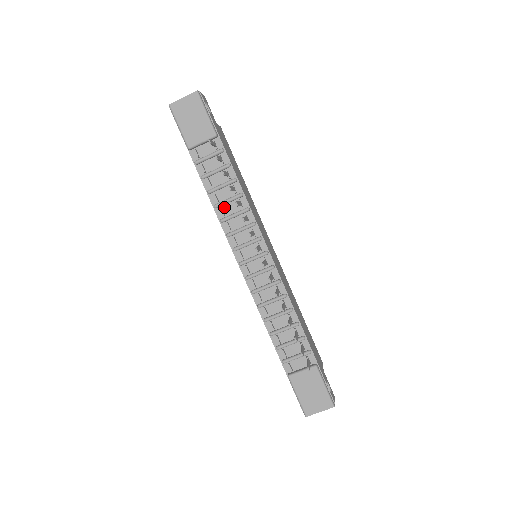
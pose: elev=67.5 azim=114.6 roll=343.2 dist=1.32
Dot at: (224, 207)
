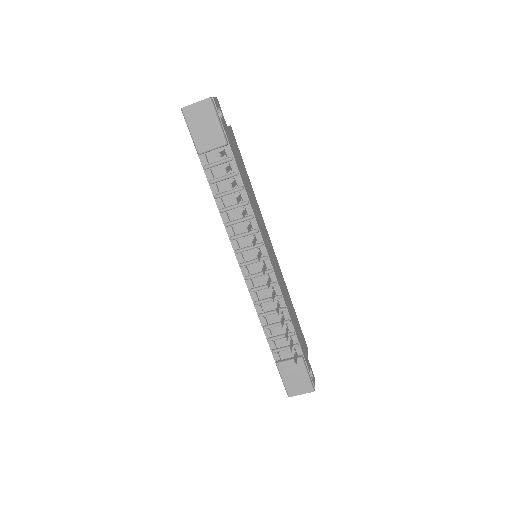
Dot at: (229, 212)
